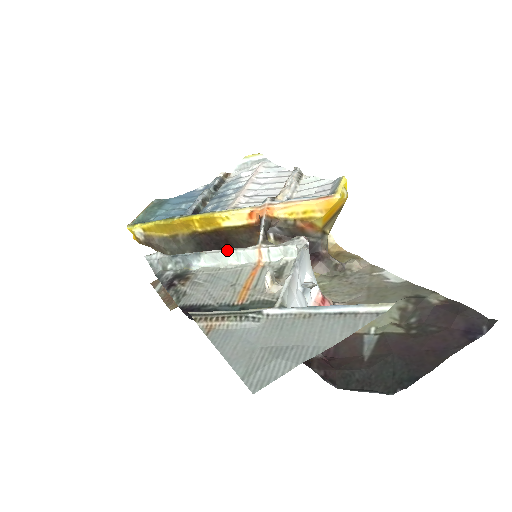
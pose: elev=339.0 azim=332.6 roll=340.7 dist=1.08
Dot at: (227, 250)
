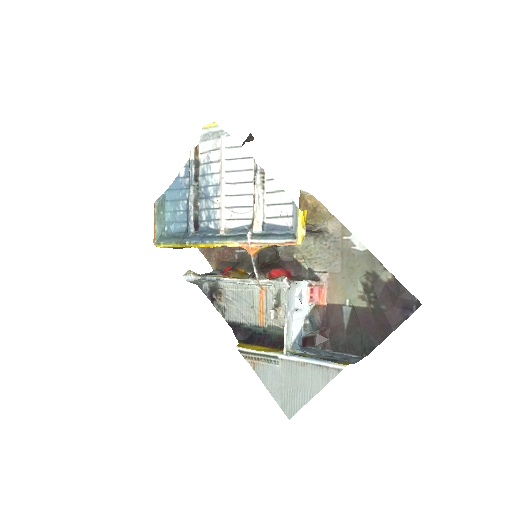
Dot at: (237, 281)
